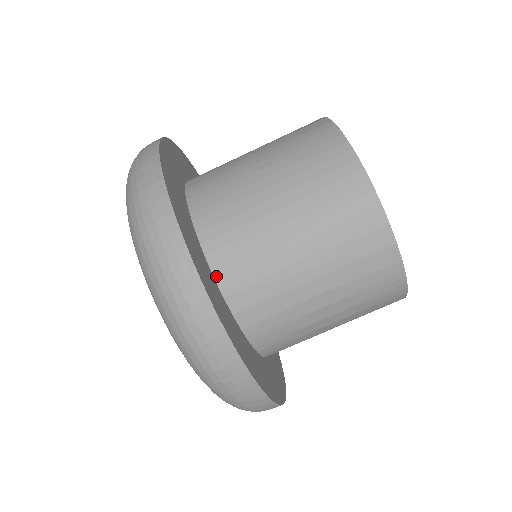
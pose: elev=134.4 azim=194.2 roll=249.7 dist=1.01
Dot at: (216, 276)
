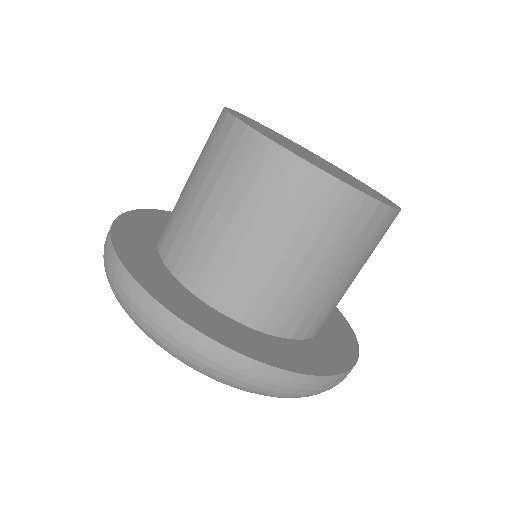
Dot at: (158, 243)
